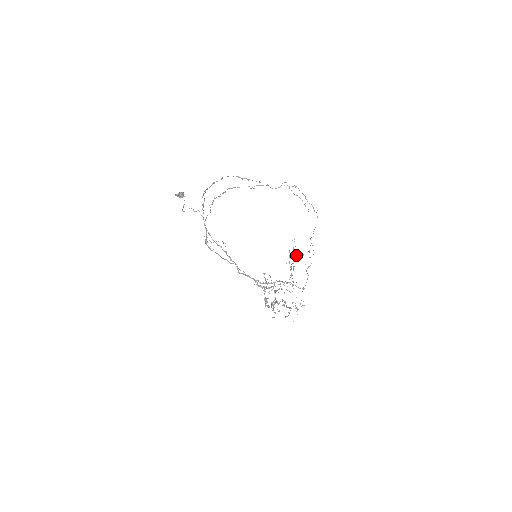
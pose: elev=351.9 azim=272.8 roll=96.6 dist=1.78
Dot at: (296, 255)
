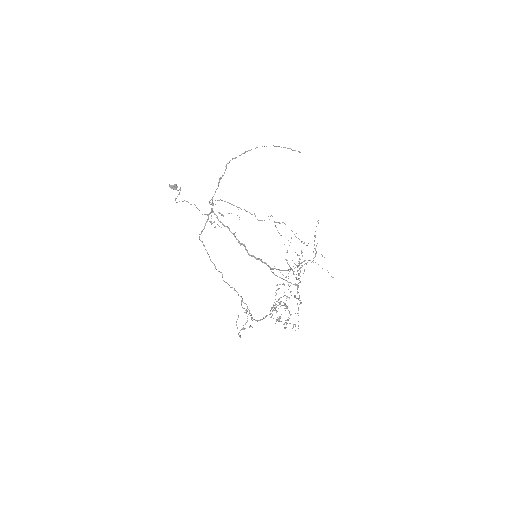
Dot at: (296, 265)
